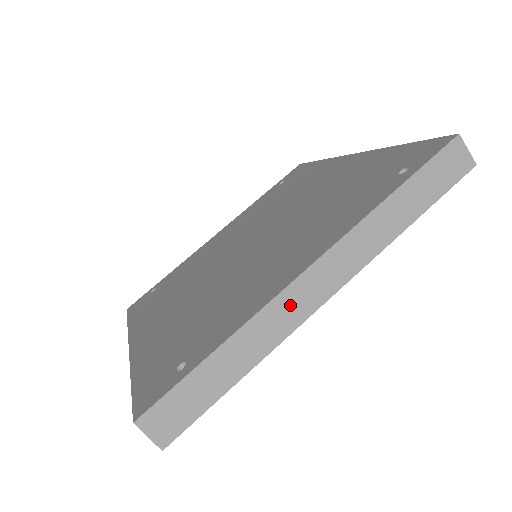
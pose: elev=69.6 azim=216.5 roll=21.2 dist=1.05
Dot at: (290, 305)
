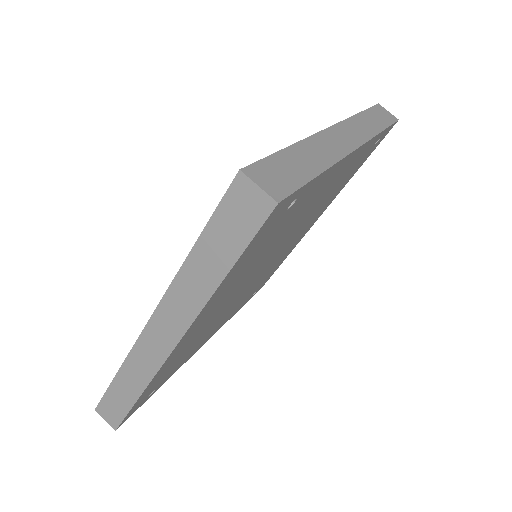
Dot at: (332, 141)
